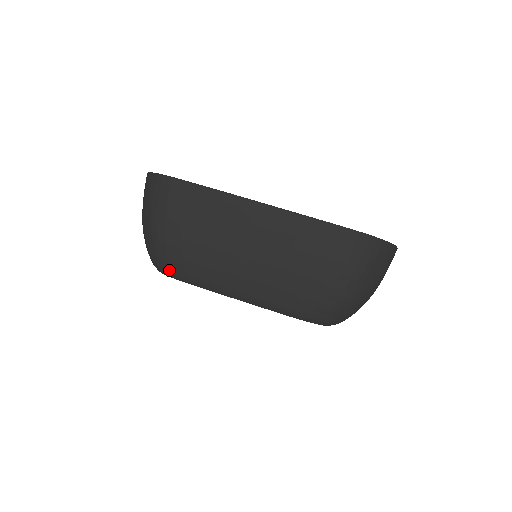
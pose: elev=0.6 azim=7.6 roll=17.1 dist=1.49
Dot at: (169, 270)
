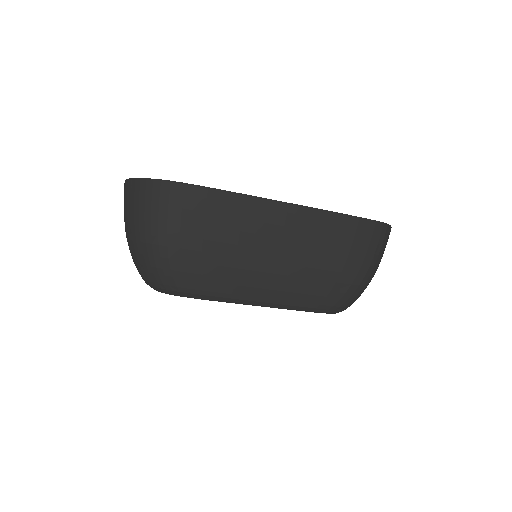
Dot at: (183, 289)
